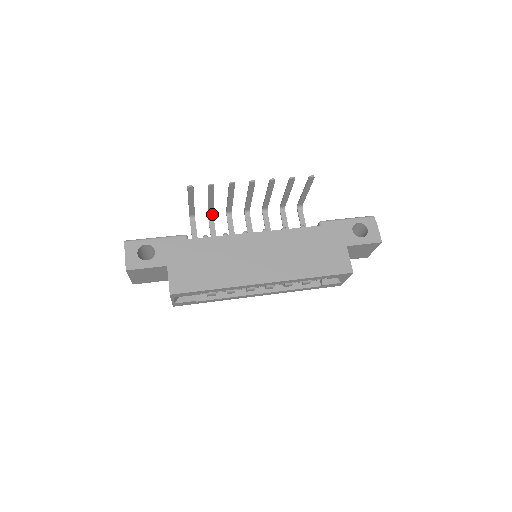
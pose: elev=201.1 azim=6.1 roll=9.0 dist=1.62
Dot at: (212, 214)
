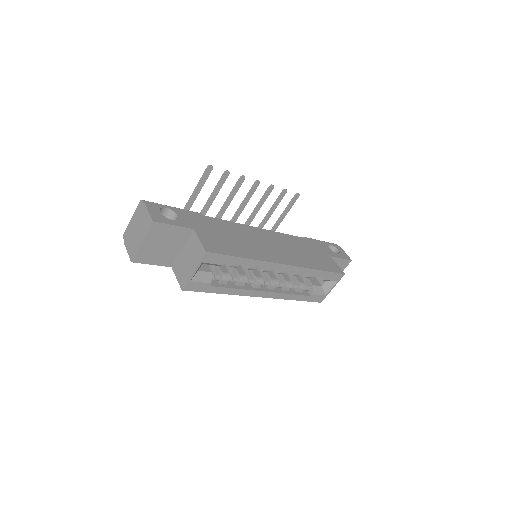
Dot at: occluded
